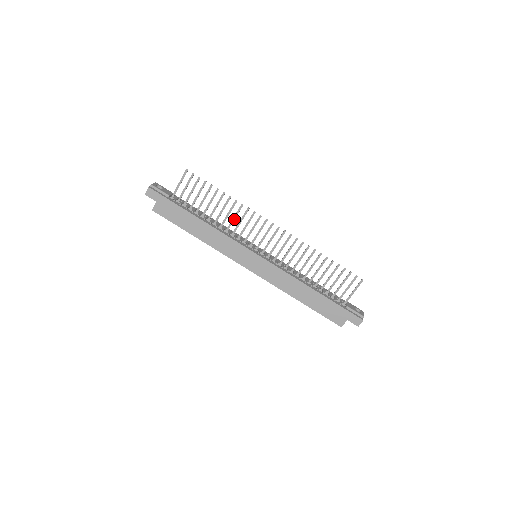
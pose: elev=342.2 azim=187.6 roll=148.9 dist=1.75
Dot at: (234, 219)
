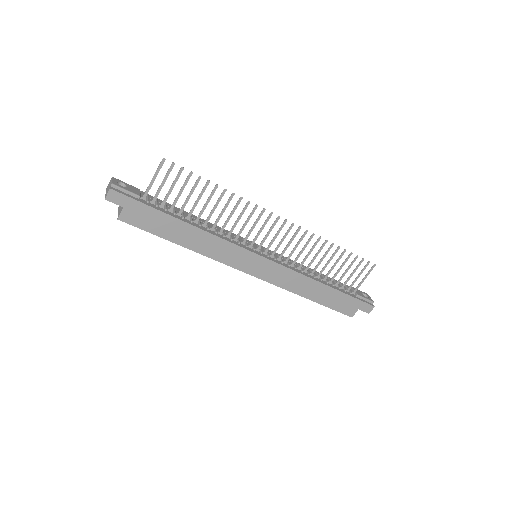
Dot at: (230, 217)
